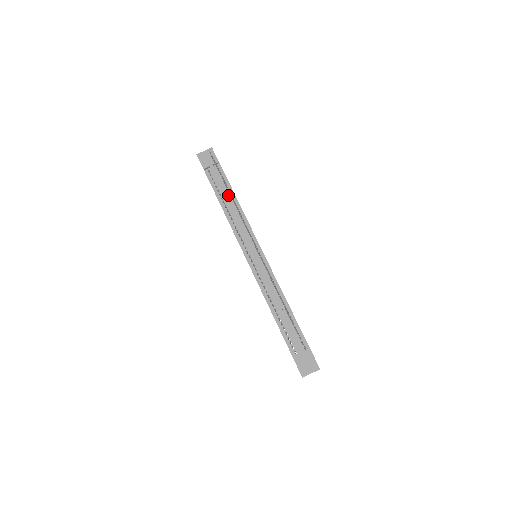
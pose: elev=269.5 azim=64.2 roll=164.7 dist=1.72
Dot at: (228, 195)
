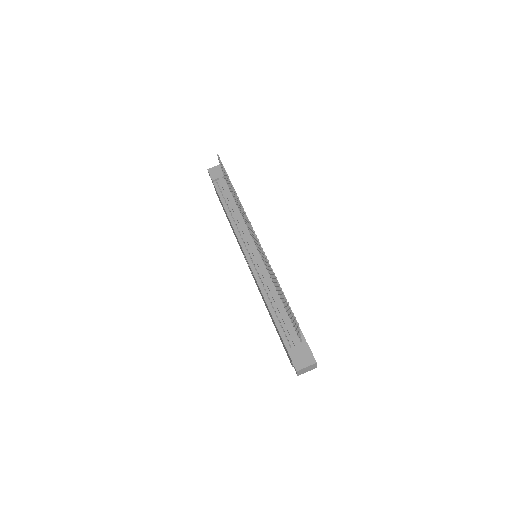
Dot at: (233, 201)
